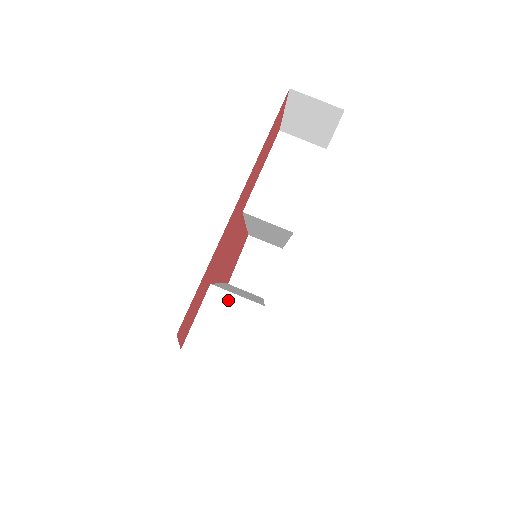
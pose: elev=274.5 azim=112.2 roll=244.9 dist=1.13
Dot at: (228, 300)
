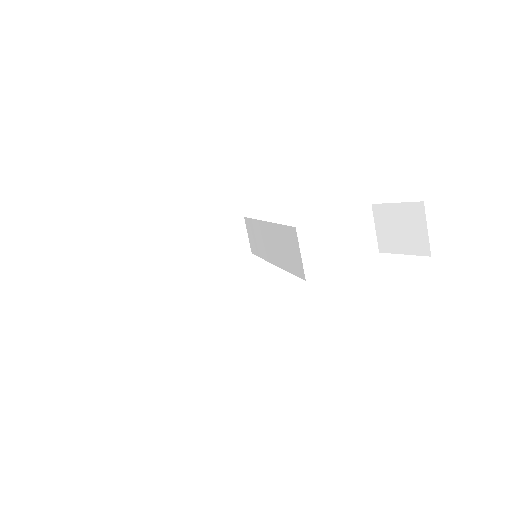
Dot at: (221, 274)
